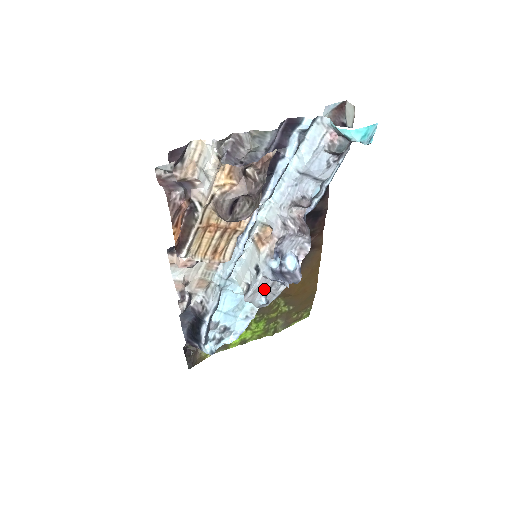
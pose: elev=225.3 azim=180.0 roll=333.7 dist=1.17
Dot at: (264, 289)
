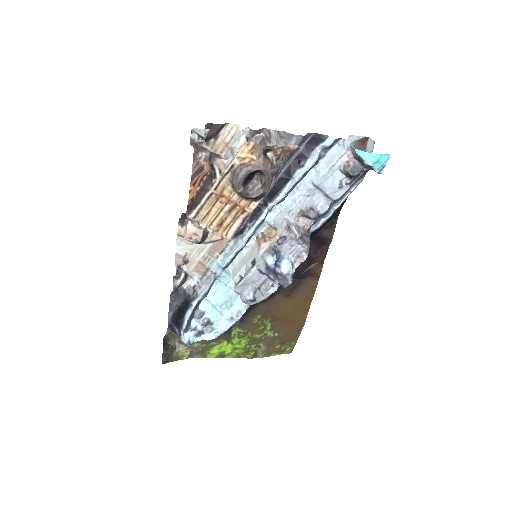
Dot at: (255, 285)
